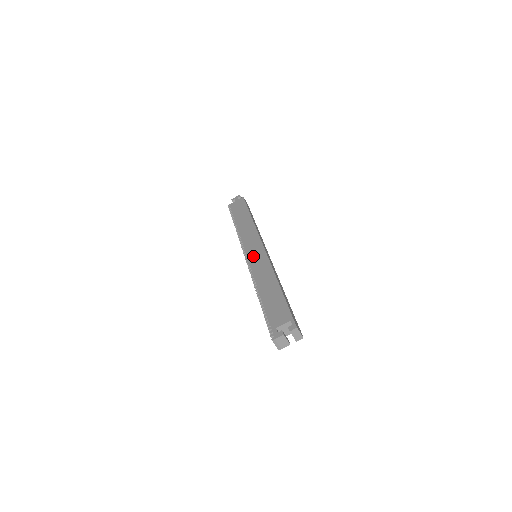
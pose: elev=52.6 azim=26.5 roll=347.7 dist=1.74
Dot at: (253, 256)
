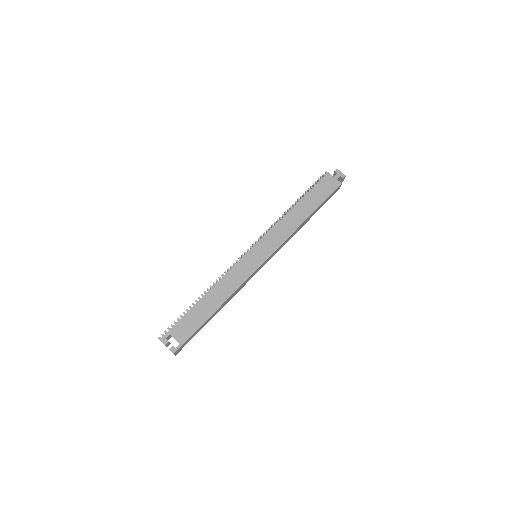
Dot at: (249, 258)
